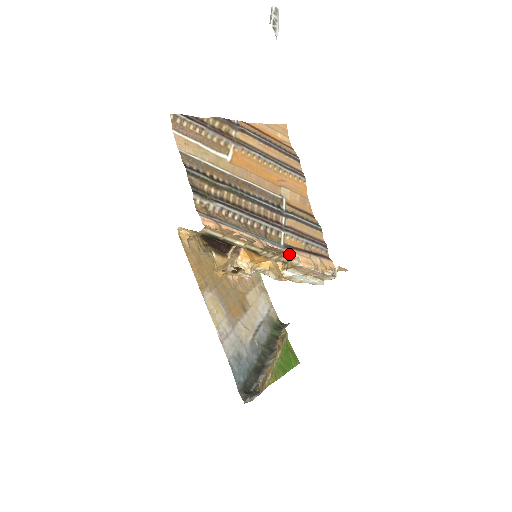
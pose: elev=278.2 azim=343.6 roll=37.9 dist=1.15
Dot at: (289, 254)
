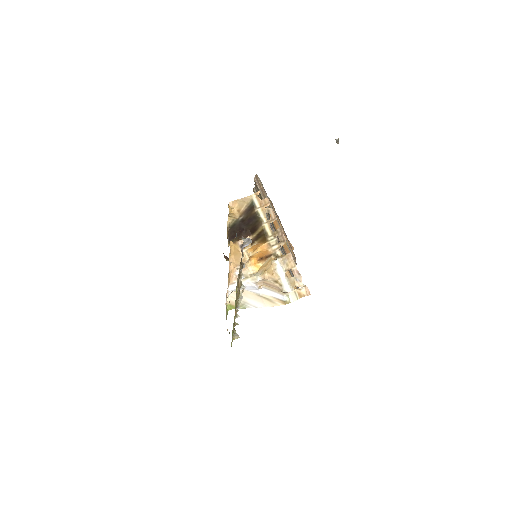
Dot at: (282, 255)
